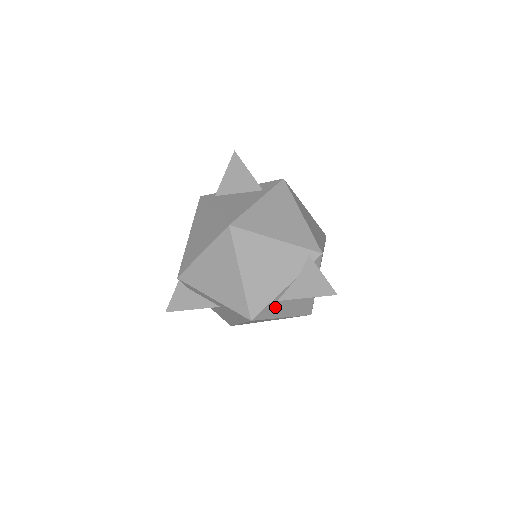
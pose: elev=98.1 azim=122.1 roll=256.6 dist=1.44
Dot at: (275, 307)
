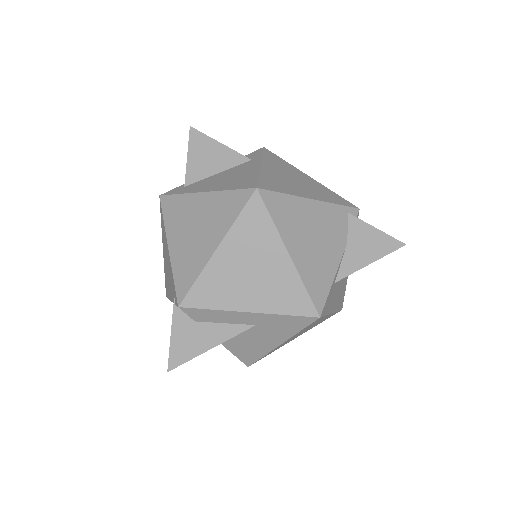
Dot at: (332, 294)
